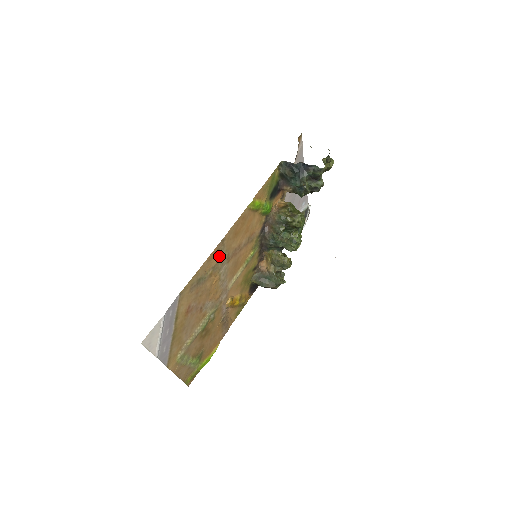
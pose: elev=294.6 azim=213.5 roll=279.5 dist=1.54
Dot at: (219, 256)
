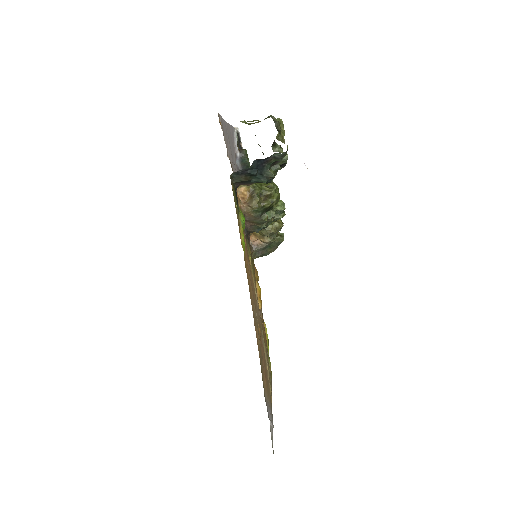
Dot at: (256, 323)
